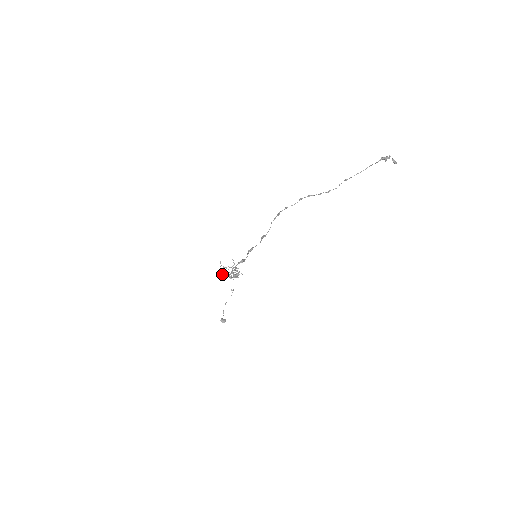
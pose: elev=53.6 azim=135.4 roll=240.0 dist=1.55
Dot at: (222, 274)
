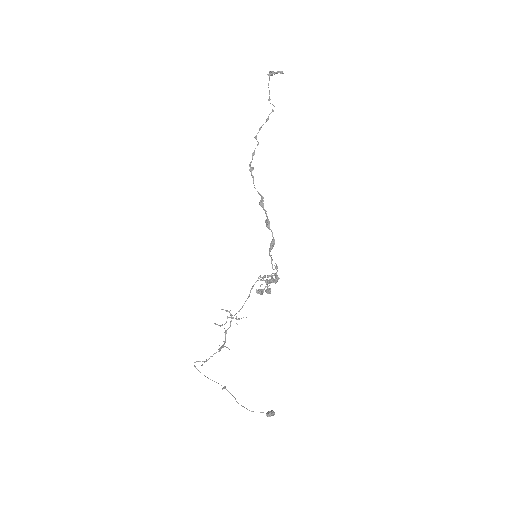
Dot at: (261, 292)
